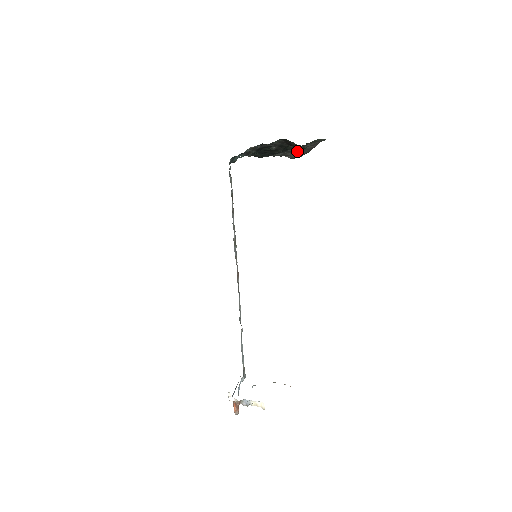
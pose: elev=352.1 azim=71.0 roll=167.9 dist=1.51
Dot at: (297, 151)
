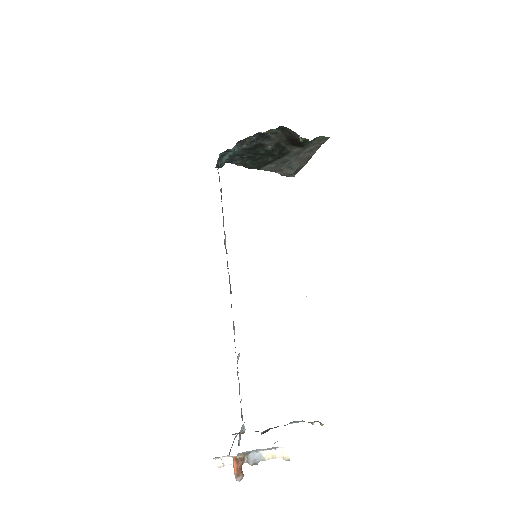
Dot at: (292, 161)
